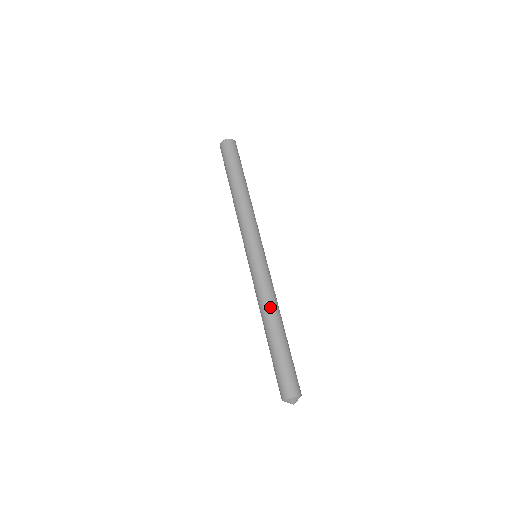
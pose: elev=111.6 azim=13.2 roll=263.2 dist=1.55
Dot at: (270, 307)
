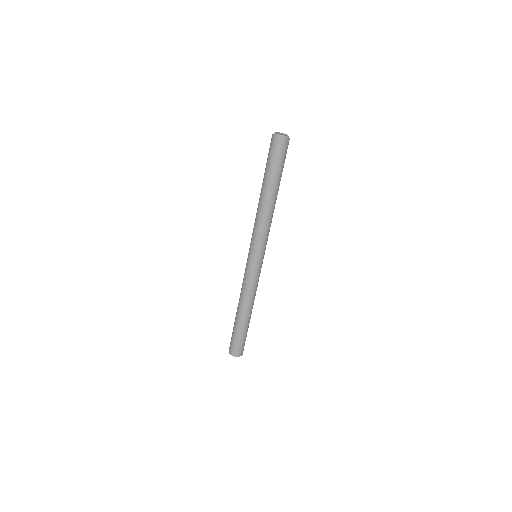
Dot at: (243, 300)
